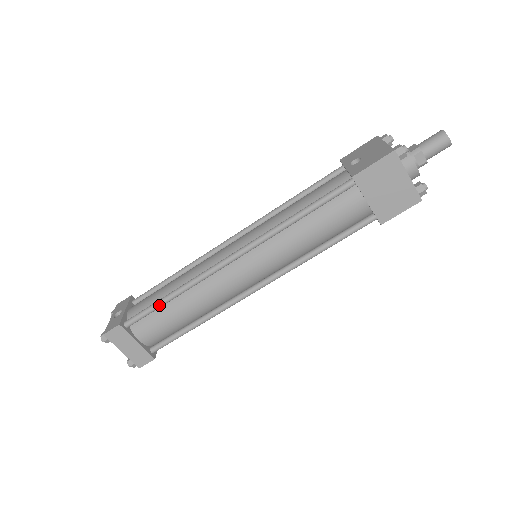
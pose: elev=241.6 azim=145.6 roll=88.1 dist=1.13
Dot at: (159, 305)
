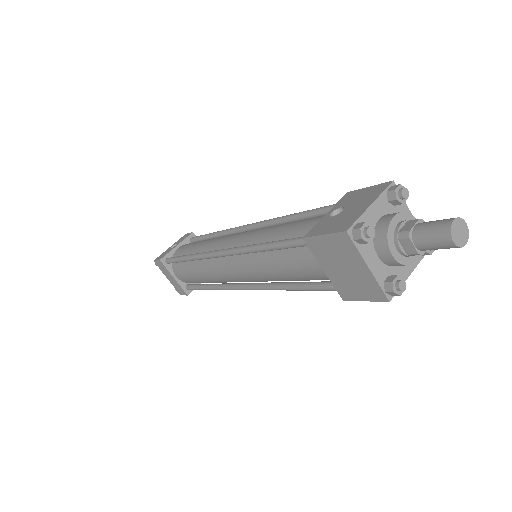
Dot at: (181, 260)
